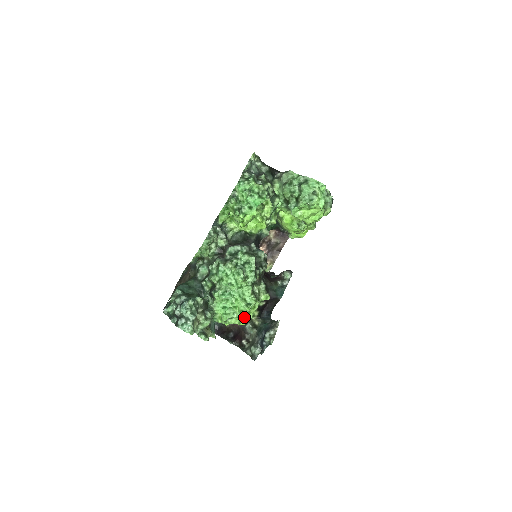
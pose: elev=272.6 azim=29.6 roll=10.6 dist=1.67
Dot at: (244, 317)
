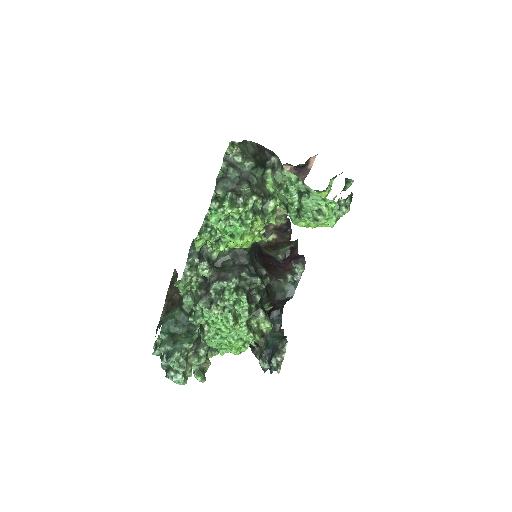
Dot at: (244, 349)
